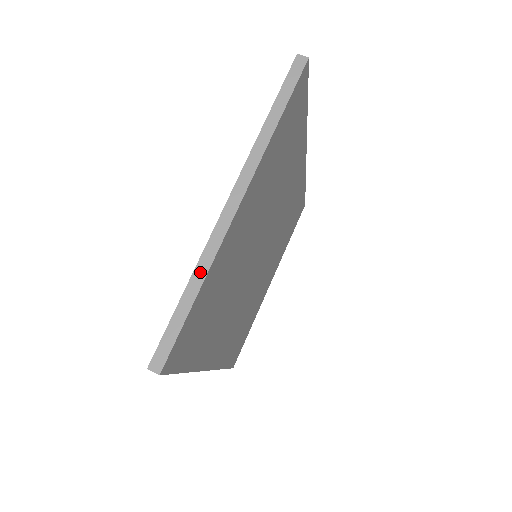
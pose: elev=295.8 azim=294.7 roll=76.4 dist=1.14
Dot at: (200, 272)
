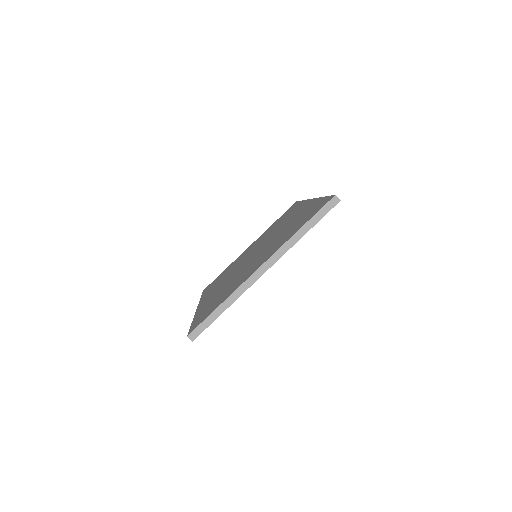
Dot at: (232, 299)
